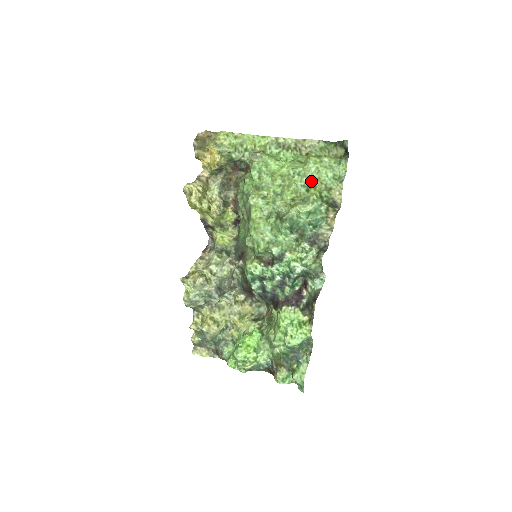
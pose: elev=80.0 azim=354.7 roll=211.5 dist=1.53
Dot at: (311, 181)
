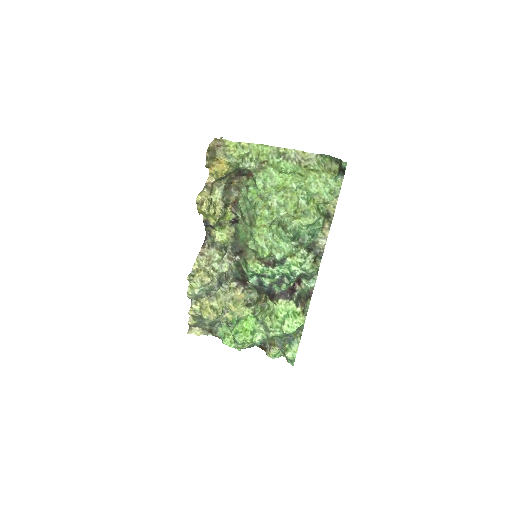
Dot at: (310, 194)
